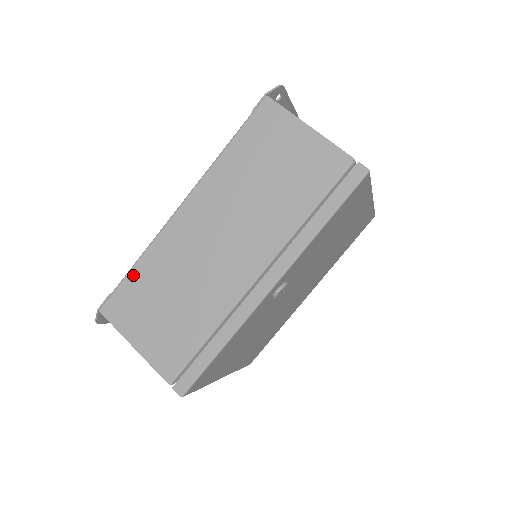
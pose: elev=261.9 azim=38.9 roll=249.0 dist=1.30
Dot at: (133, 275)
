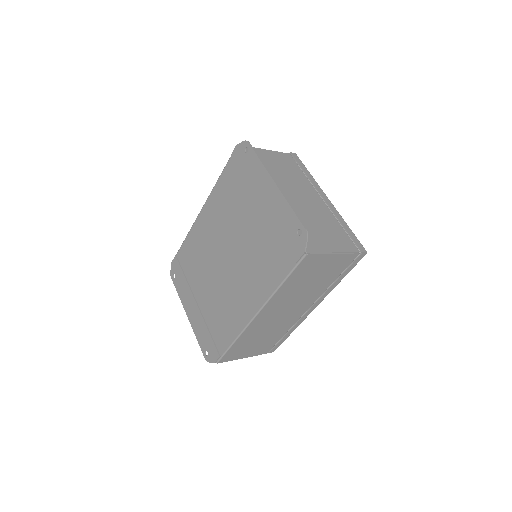
Dot at: (234, 346)
